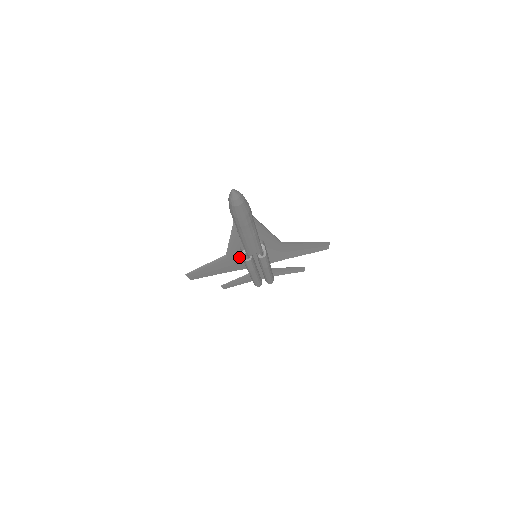
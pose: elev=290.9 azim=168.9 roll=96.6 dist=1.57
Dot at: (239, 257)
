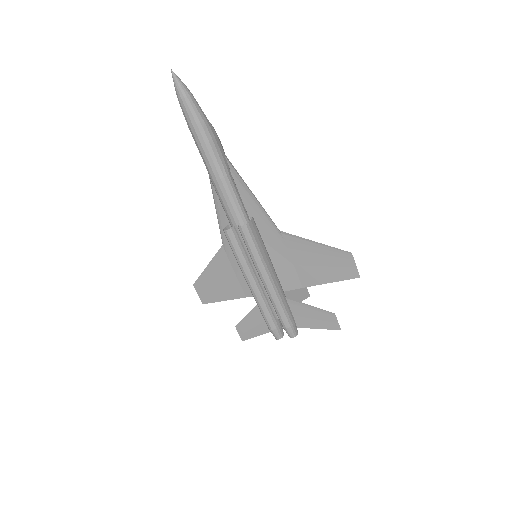
Dot at: occluded
